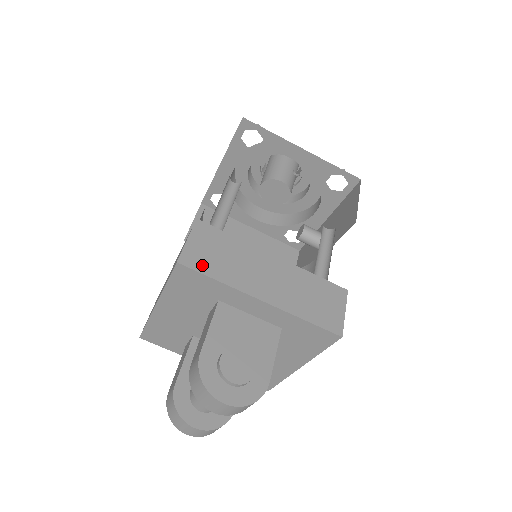
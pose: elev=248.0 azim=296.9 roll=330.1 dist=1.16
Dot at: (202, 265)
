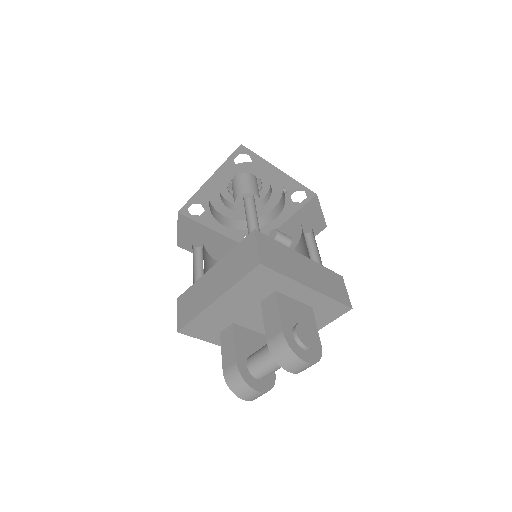
Dot at: (273, 265)
